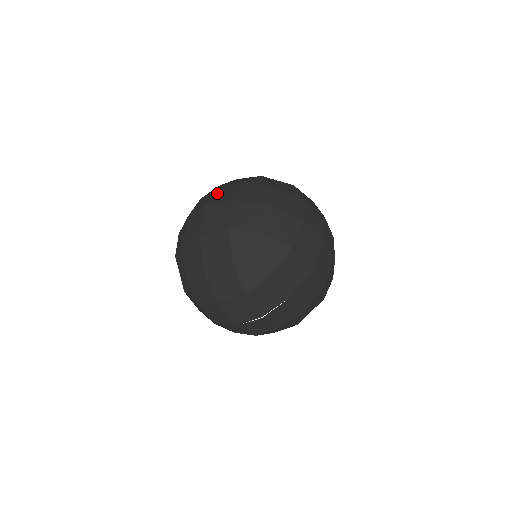
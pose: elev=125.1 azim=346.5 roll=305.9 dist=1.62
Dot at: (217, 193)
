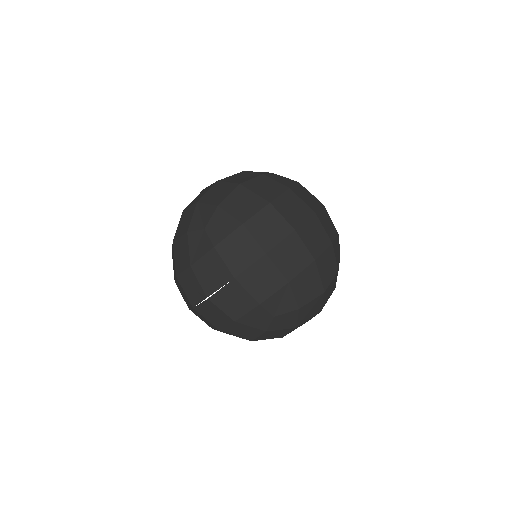
Dot at: occluded
